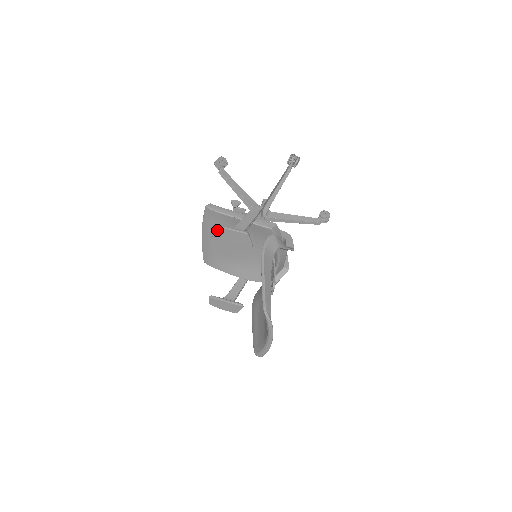
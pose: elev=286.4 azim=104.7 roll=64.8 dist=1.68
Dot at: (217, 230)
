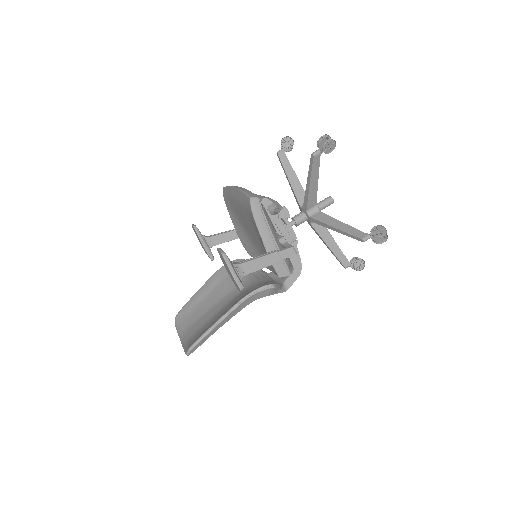
Dot at: (222, 257)
